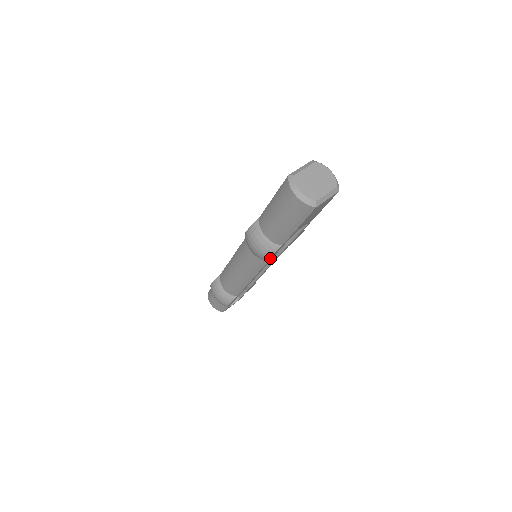
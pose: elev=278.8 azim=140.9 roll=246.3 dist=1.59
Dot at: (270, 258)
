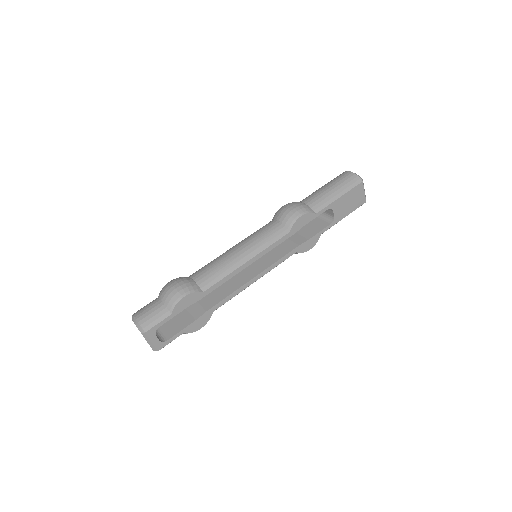
Dot at: (296, 226)
